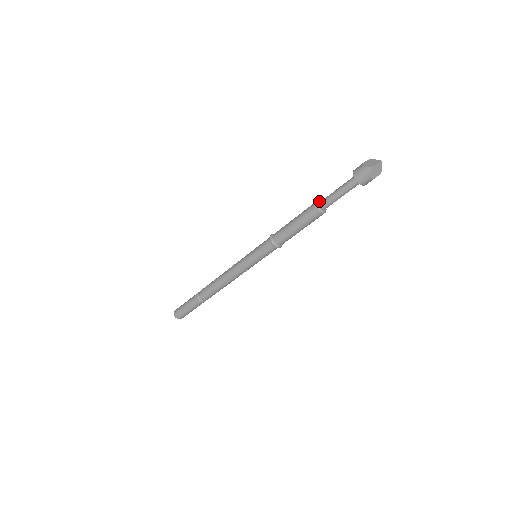
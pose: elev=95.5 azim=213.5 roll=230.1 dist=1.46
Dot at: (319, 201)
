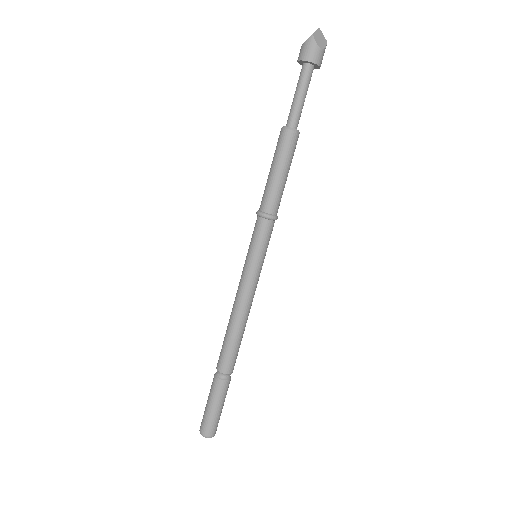
Dot at: occluded
